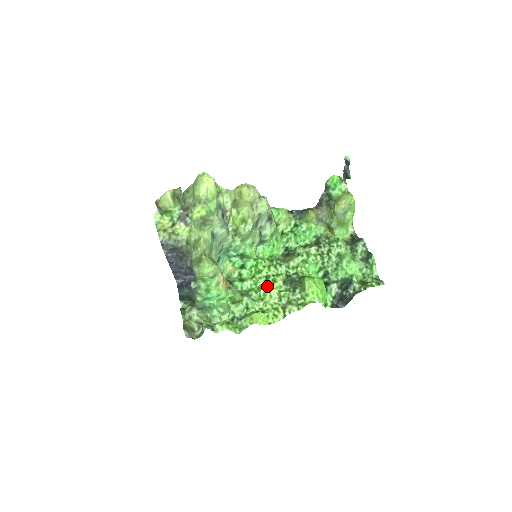
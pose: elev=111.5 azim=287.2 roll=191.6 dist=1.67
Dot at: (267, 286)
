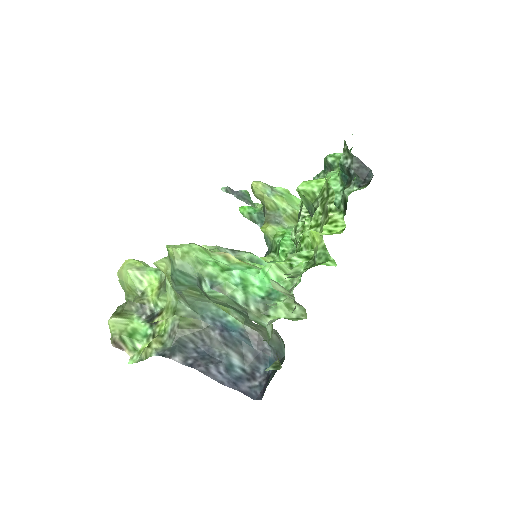
Dot at: (300, 246)
